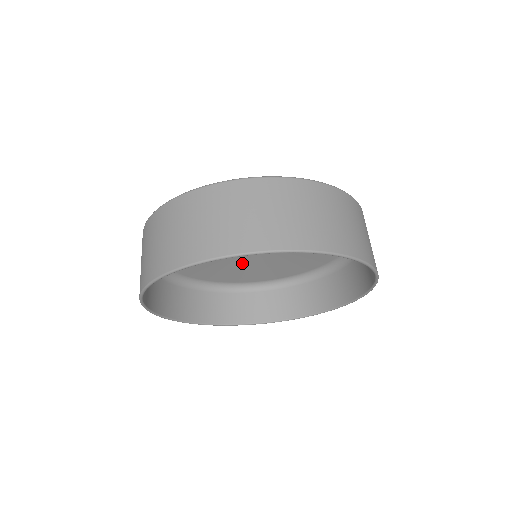
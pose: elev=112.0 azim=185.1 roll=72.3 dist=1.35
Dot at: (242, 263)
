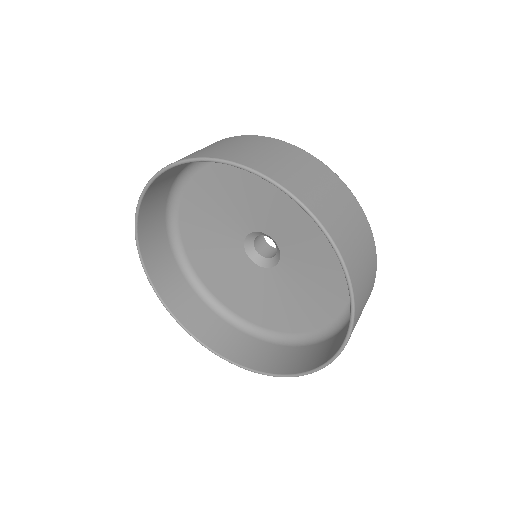
Dot at: (230, 260)
